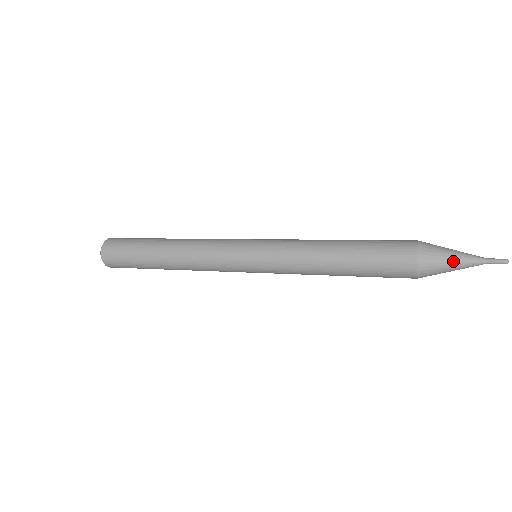
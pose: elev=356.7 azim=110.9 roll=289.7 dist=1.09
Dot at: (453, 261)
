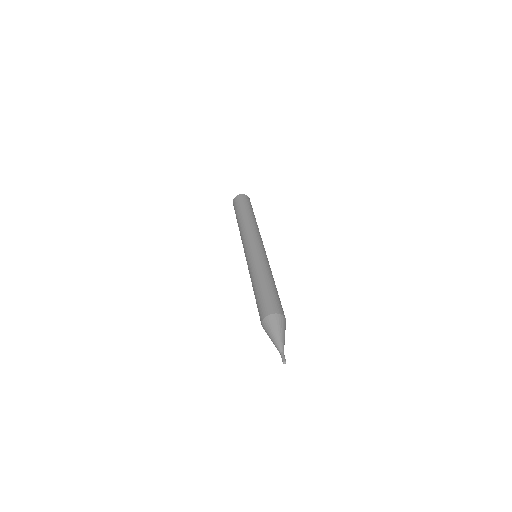
Dot at: (273, 336)
